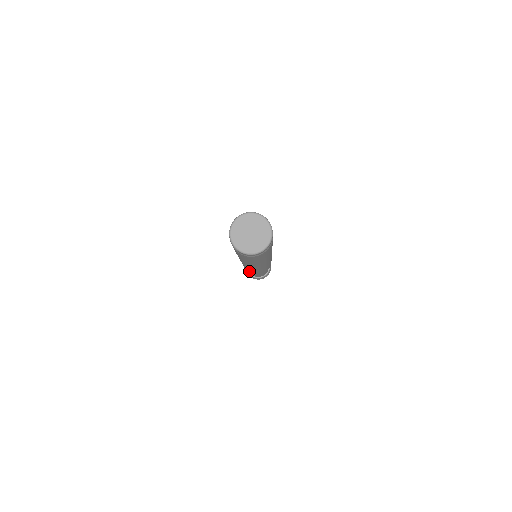
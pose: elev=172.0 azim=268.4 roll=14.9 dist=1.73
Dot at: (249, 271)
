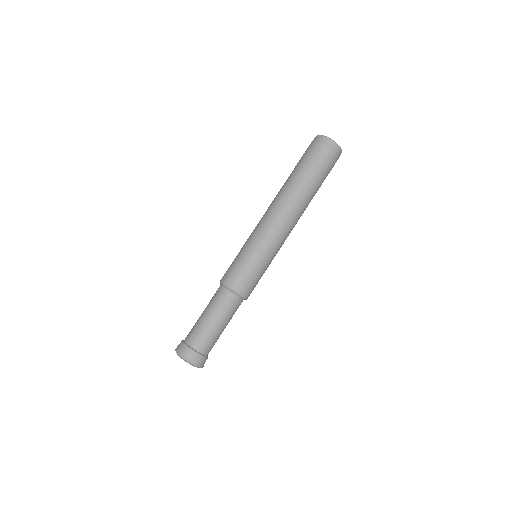
Dot at: (250, 272)
